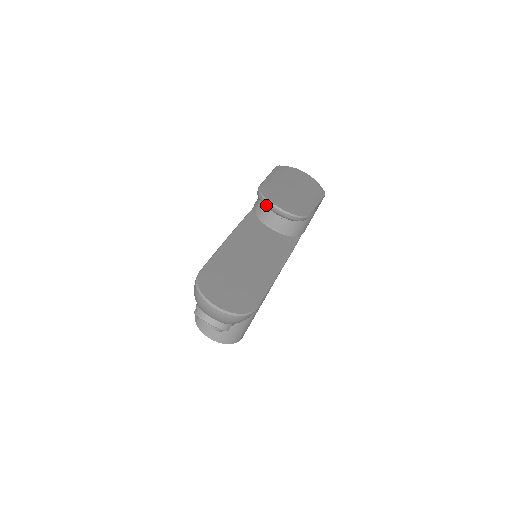
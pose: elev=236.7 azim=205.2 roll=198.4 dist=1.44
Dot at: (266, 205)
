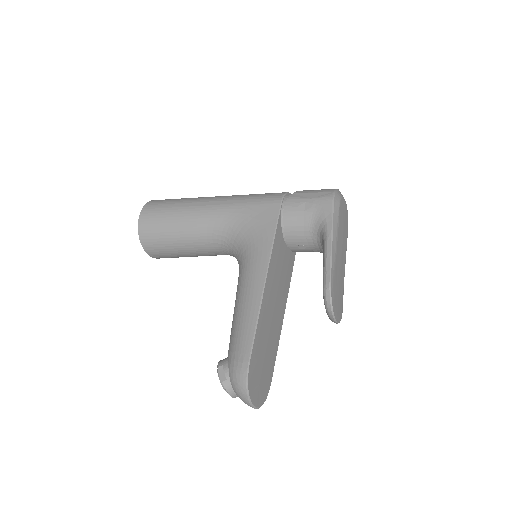
Dot at: (328, 312)
